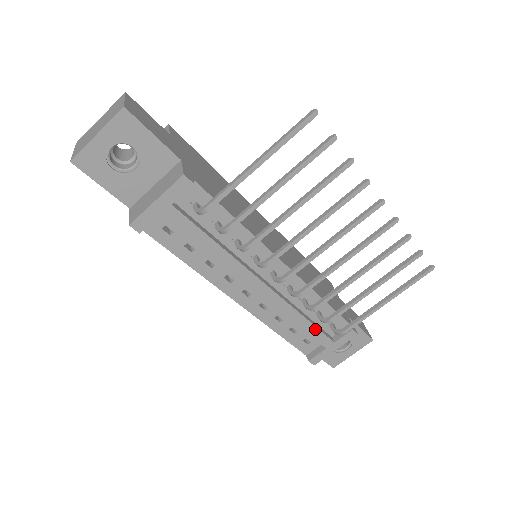
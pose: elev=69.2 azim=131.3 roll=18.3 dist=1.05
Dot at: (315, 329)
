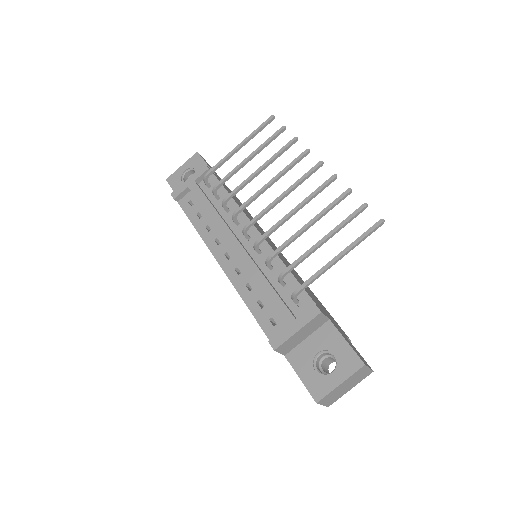
Dot at: (276, 296)
